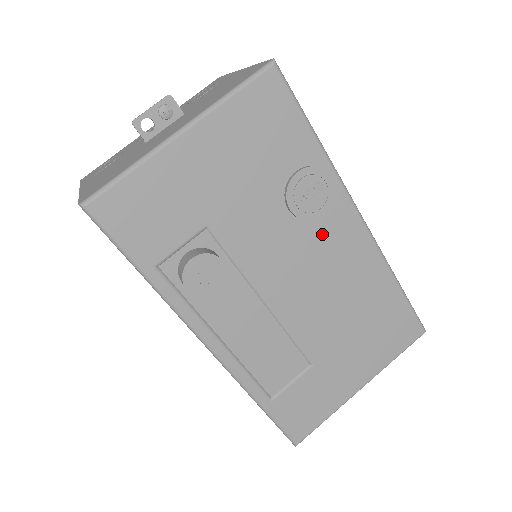
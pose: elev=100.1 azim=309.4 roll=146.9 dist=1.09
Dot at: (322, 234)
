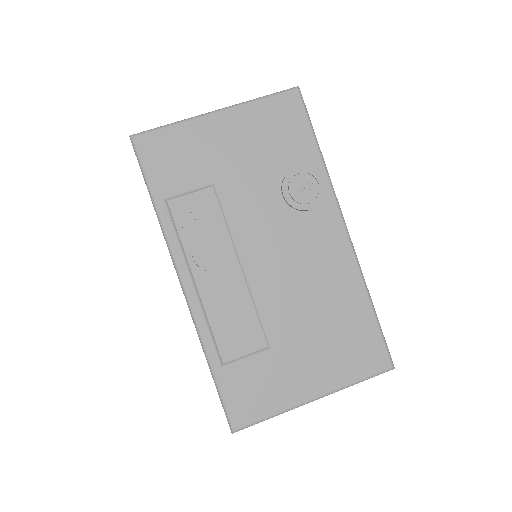
Dot at: (307, 227)
